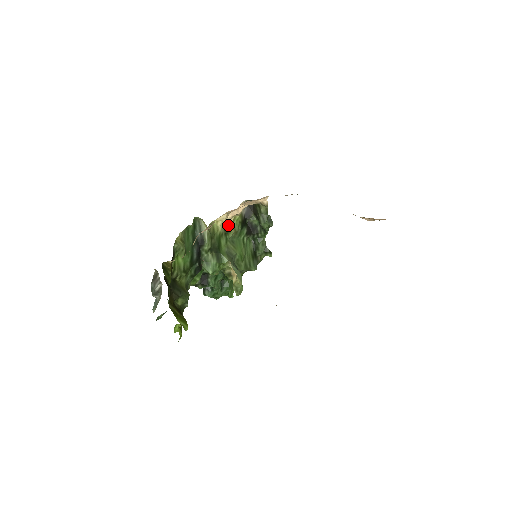
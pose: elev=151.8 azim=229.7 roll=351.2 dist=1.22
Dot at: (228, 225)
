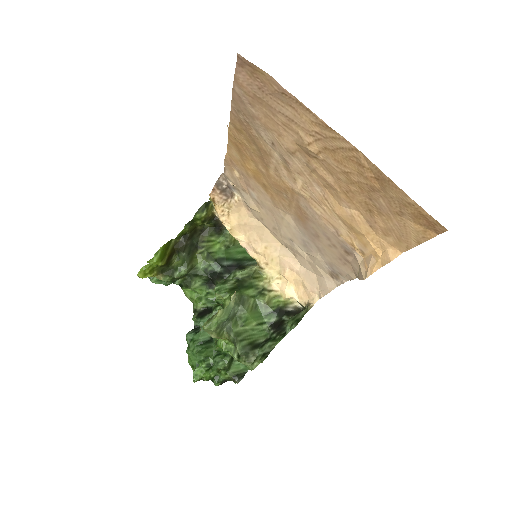
Dot at: (269, 291)
